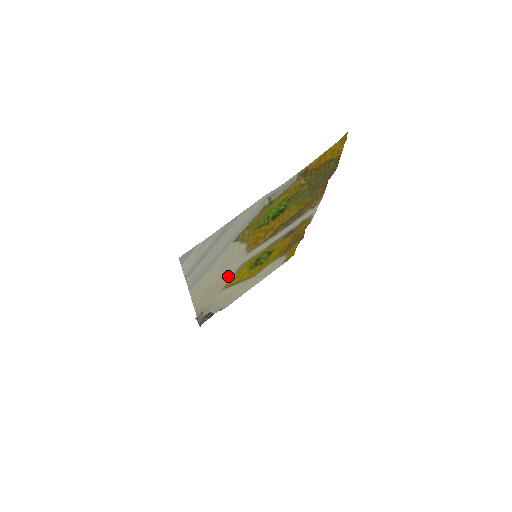
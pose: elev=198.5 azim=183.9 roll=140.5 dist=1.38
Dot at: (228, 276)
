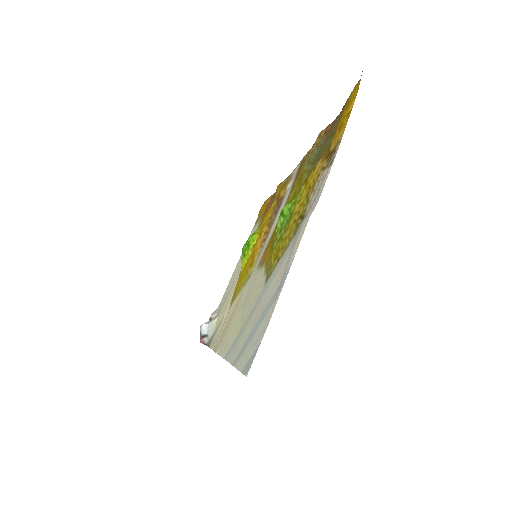
Dot at: (239, 298)
